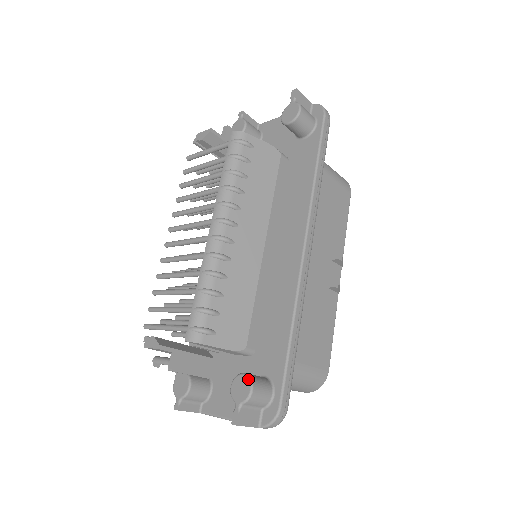
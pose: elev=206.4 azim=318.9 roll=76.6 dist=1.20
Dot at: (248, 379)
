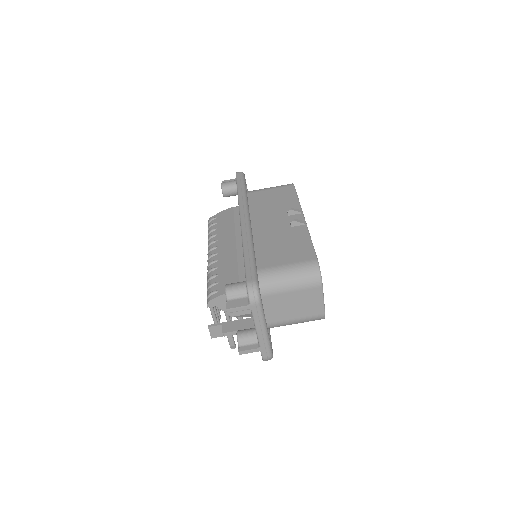
Dot at: occluded
